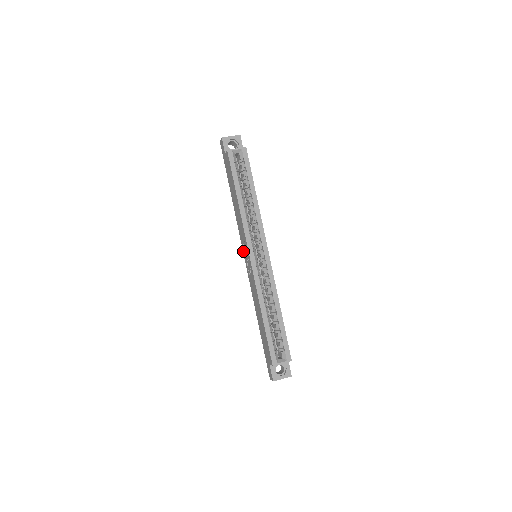
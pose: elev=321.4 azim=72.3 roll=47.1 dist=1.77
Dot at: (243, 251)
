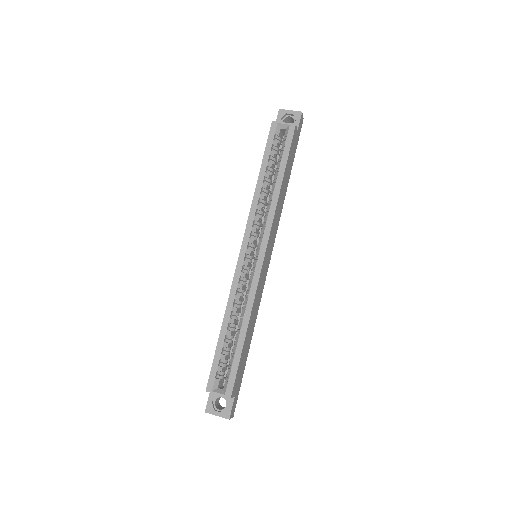
Dot at: occluded
